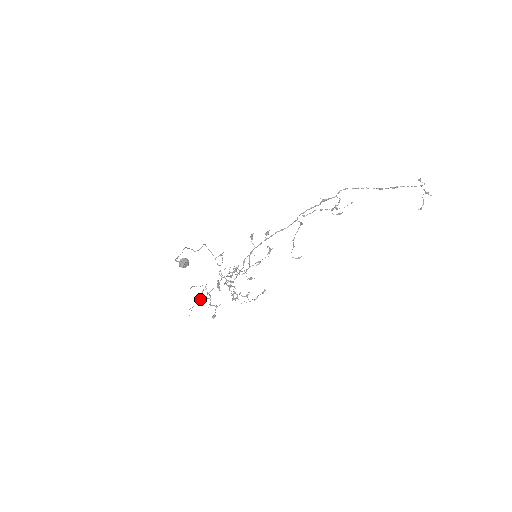
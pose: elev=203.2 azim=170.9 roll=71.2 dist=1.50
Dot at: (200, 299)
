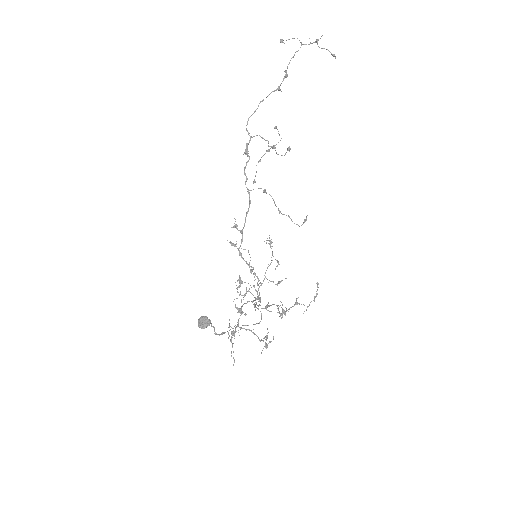
Dot at: (231, 337)
